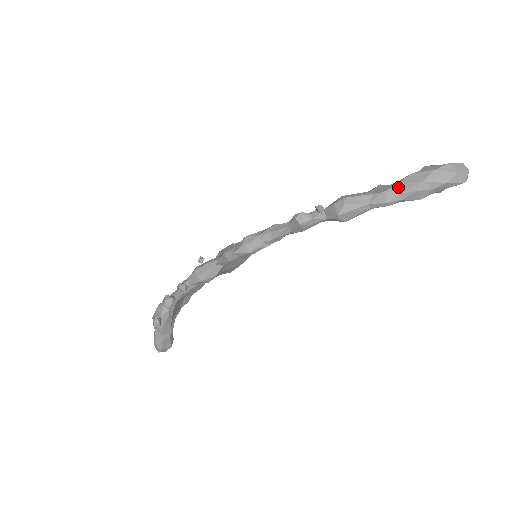
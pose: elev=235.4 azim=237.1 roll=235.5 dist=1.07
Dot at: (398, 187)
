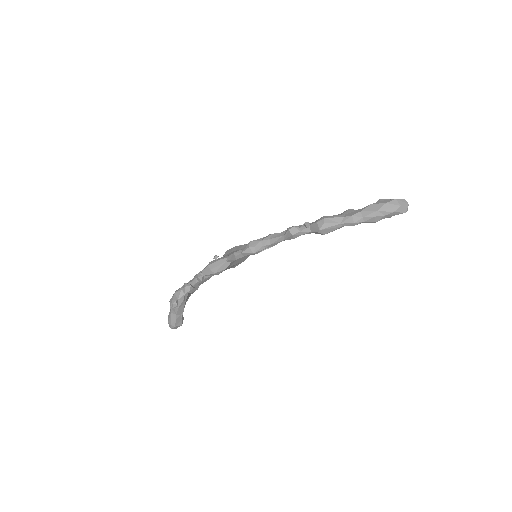
Dot at: (361, 213)
